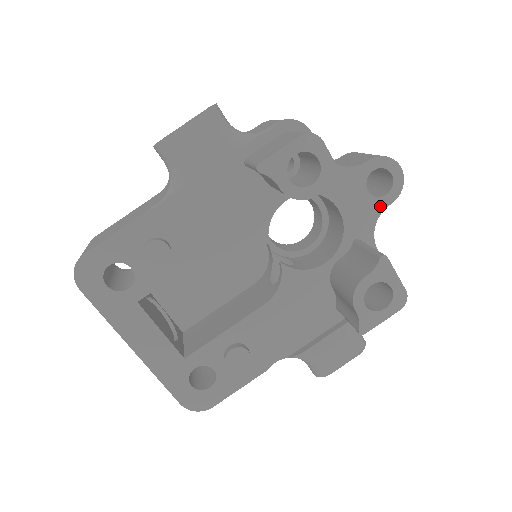
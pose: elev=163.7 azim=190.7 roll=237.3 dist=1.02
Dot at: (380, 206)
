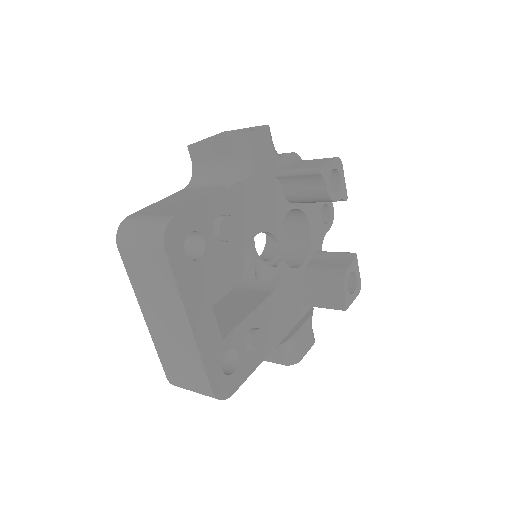
Dot at: (325, 230)
